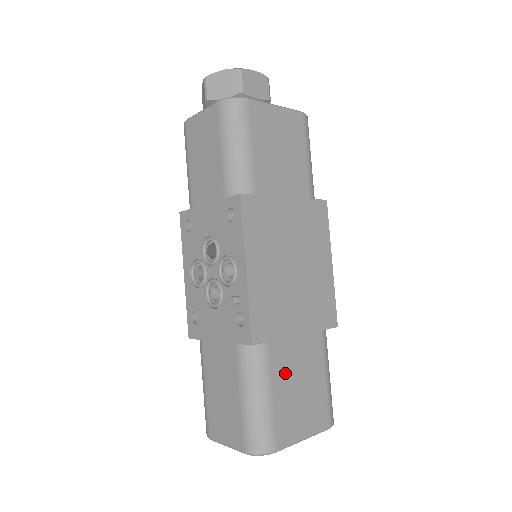
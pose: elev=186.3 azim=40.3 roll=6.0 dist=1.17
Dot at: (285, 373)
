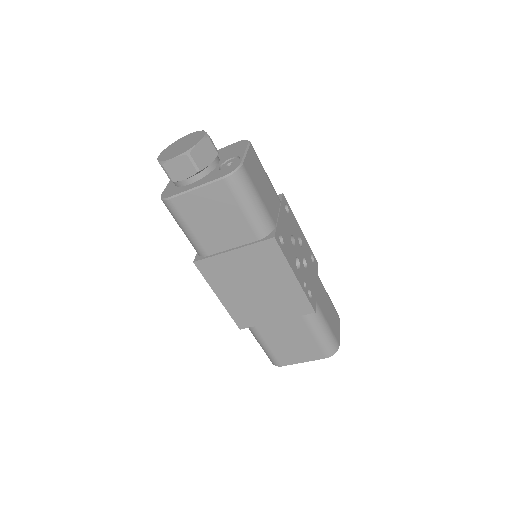
Dot at: (274, 337)
